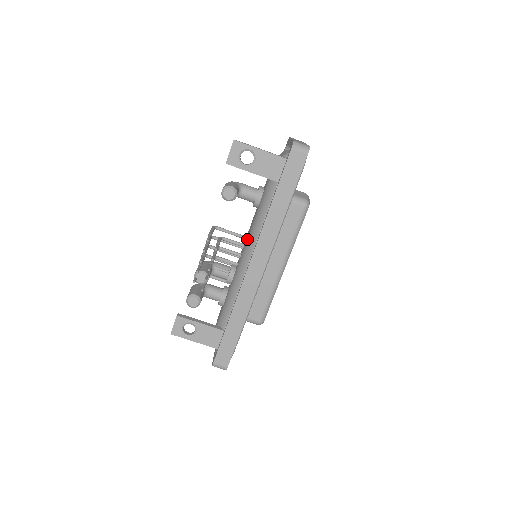
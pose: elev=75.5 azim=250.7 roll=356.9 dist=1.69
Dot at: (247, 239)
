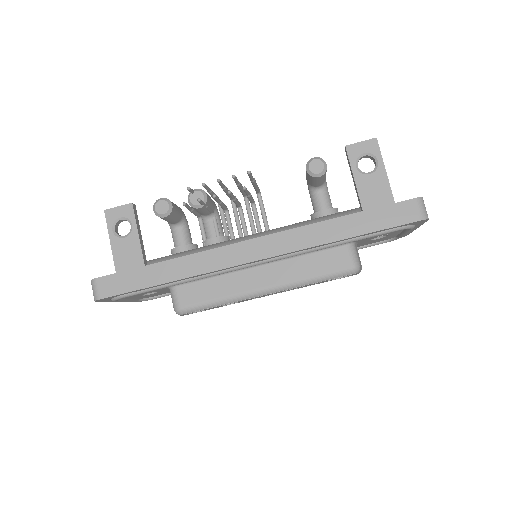
Dot at: (272, 229)
